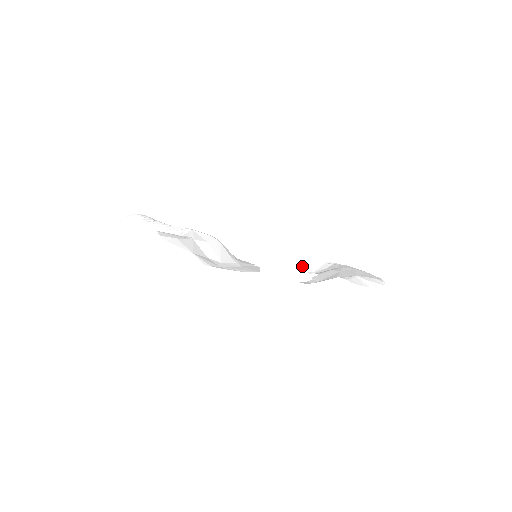
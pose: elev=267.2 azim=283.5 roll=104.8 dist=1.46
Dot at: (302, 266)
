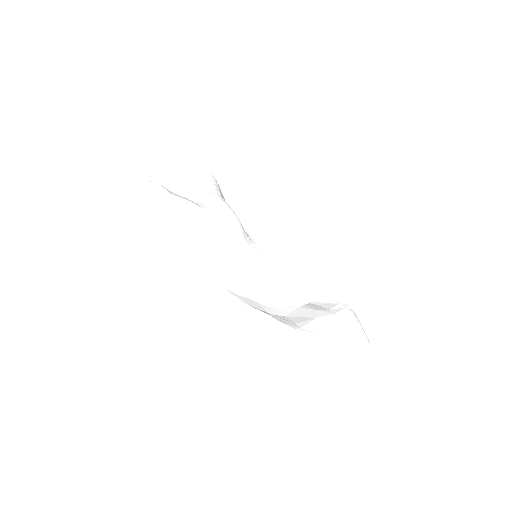
Dot at: (311, 286)
